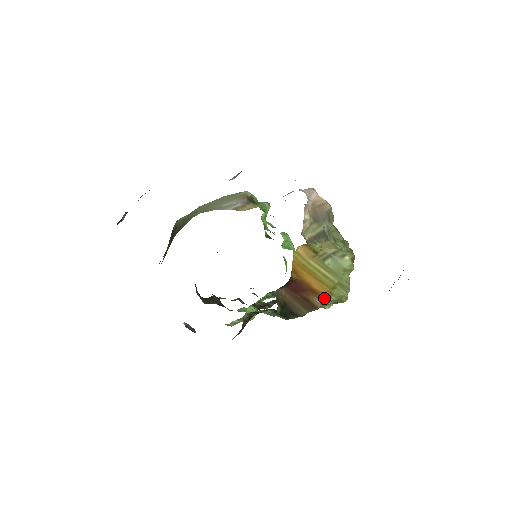
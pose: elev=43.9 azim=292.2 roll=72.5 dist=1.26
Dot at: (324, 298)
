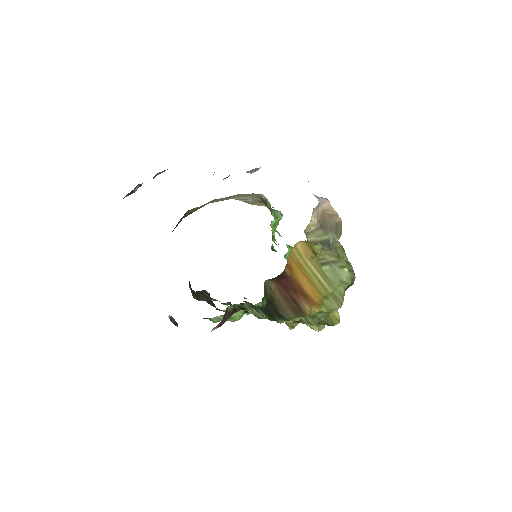
Dot at: (314, 306)
